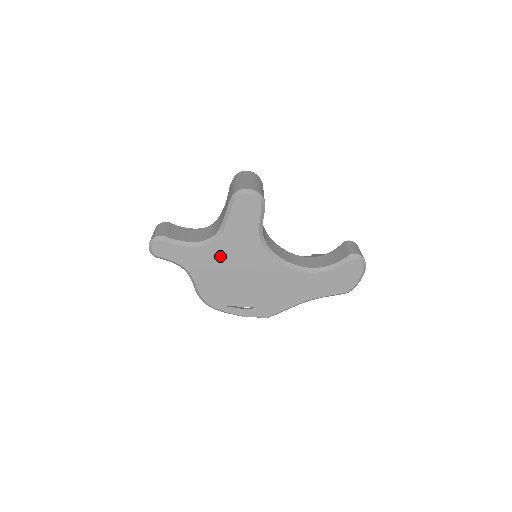
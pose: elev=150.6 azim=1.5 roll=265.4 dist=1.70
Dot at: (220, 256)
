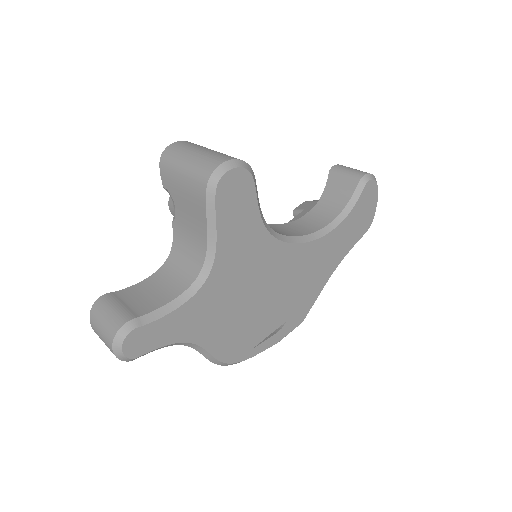
Dot at: (224, 289)
